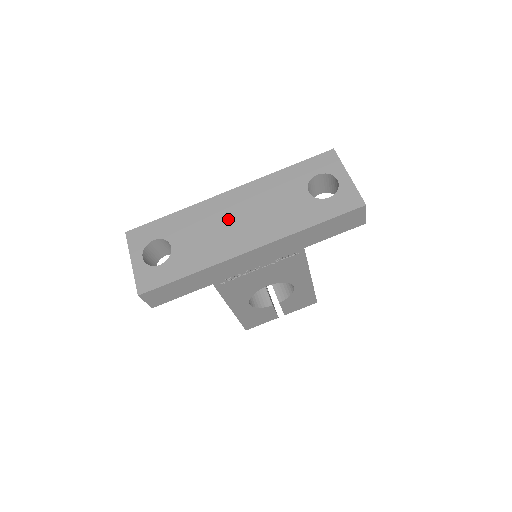
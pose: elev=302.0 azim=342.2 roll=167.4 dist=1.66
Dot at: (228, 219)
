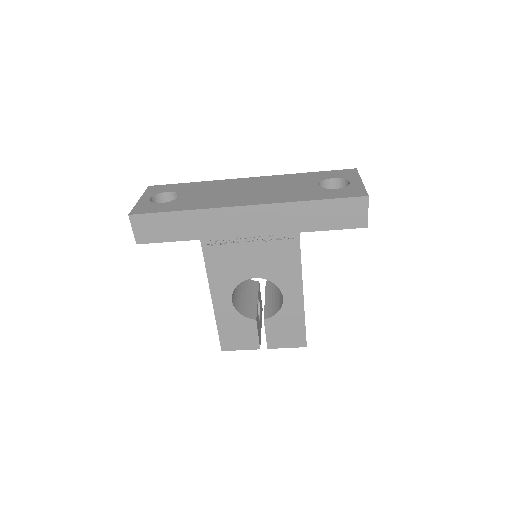
Dot at: (238, 189)
